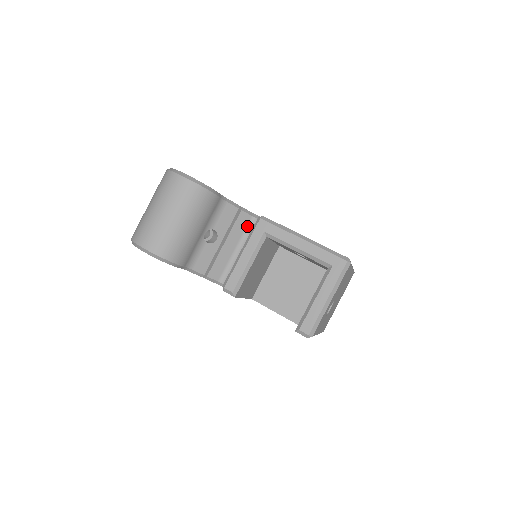
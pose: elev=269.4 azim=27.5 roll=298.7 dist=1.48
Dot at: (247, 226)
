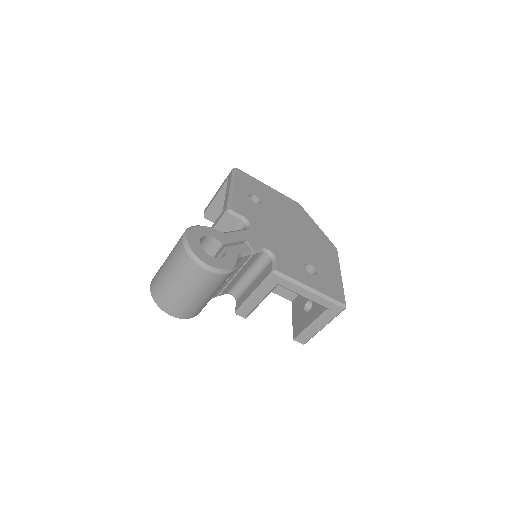
Dot at: (256, 259)
